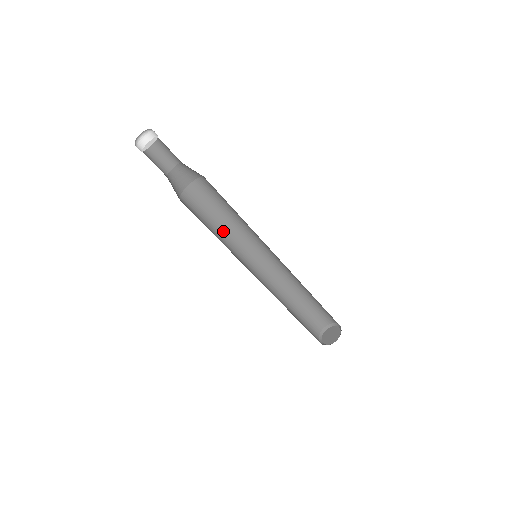
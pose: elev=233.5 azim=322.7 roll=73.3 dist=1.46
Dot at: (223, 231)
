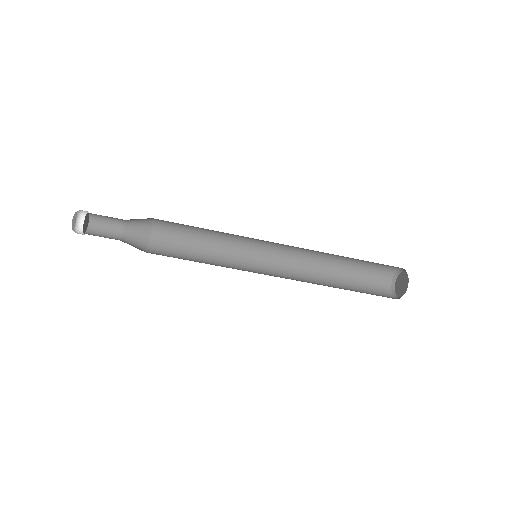
Dot at: (214, 243)
